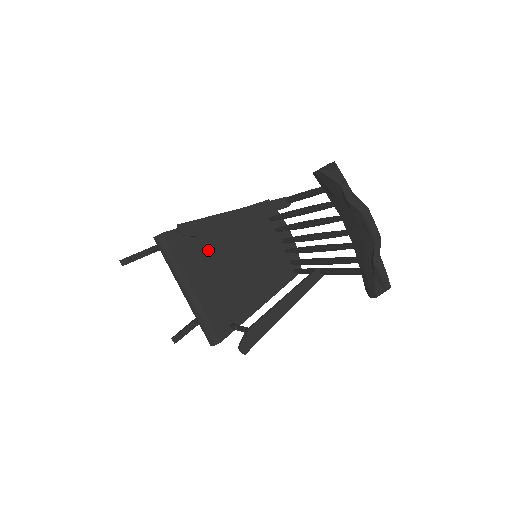
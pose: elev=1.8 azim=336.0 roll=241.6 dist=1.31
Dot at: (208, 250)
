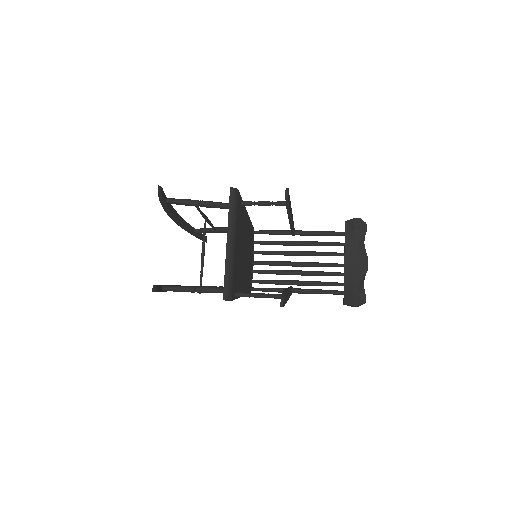
Dot at: (242, 227)
